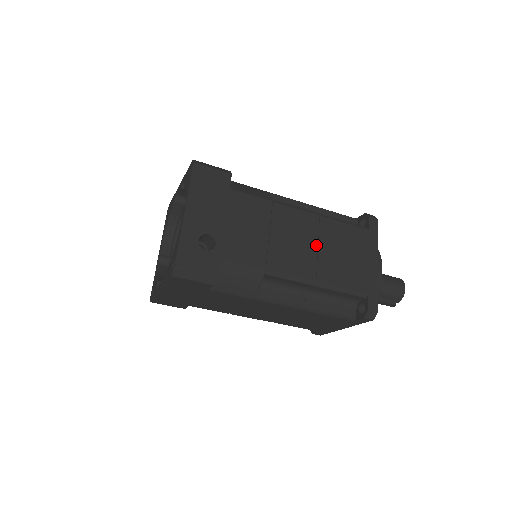
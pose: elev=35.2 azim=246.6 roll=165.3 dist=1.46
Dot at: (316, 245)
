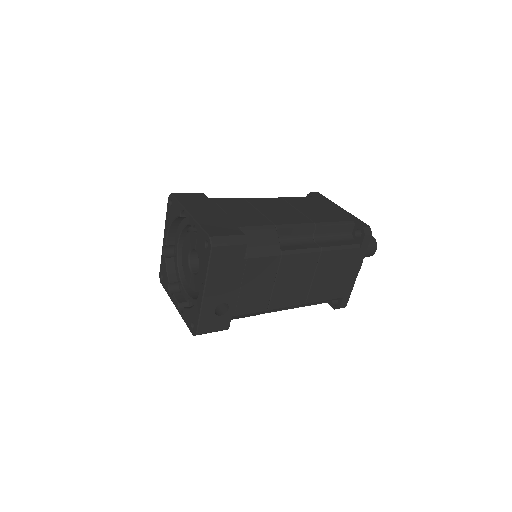
Dot at: (312, 277)
